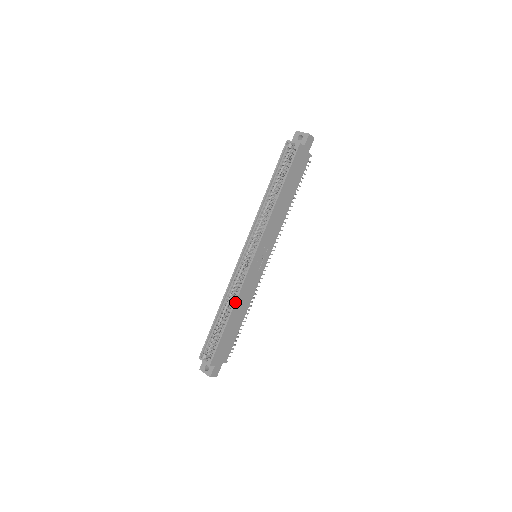
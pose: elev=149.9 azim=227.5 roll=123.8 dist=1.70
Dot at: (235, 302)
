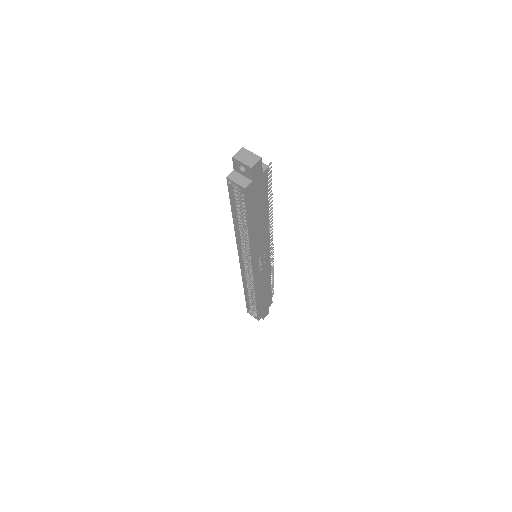
Dot at: (255, 295)
